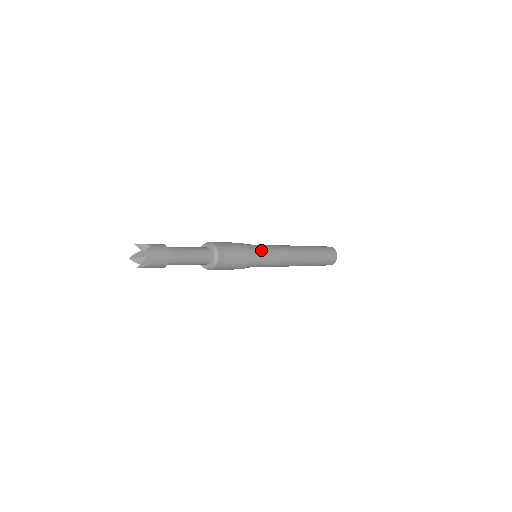
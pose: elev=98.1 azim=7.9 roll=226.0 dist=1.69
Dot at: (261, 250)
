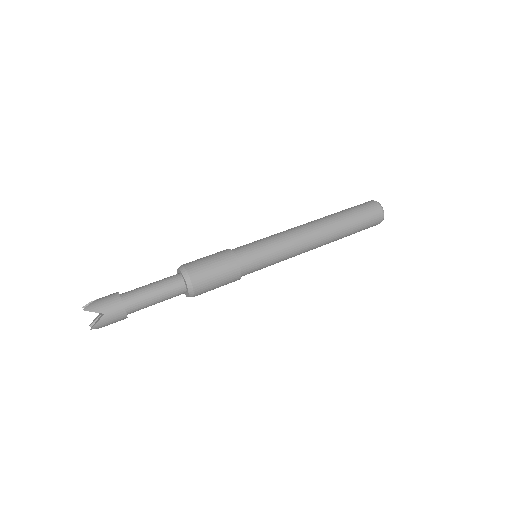
Dot at: (252, 245)
